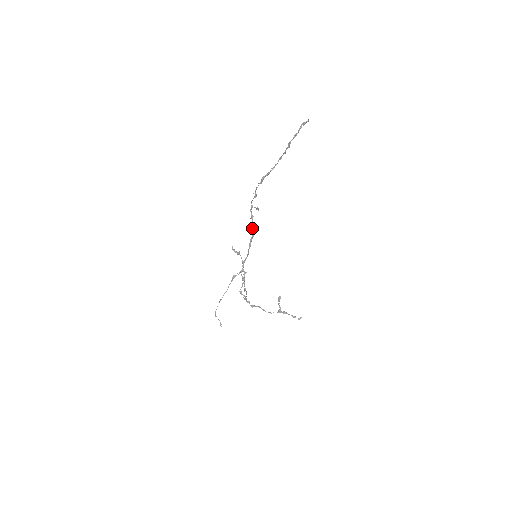
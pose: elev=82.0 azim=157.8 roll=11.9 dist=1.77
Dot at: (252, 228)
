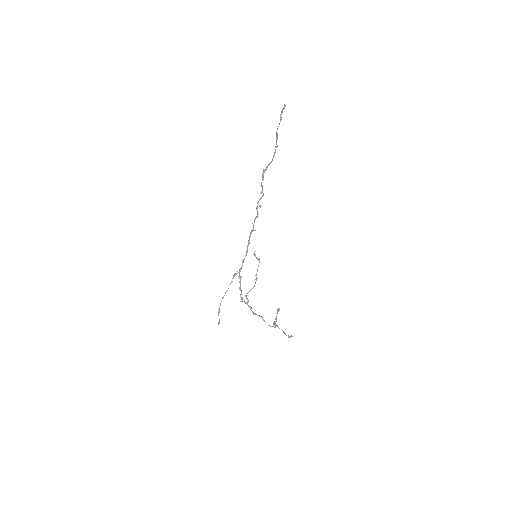
Dot at: (253, 225)
